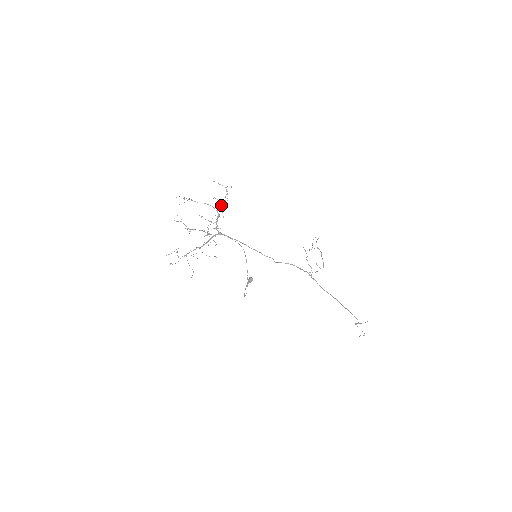
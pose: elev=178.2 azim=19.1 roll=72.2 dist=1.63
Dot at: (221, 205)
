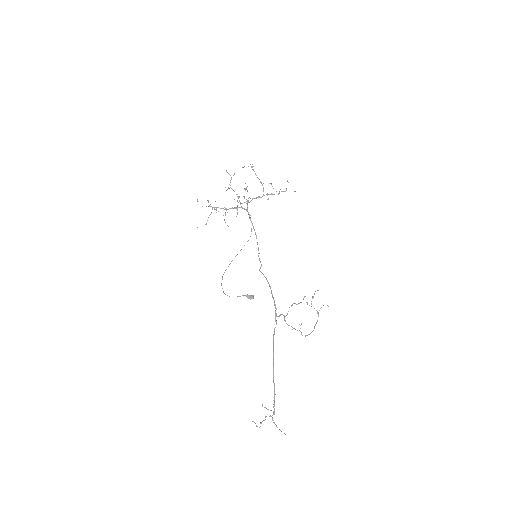
Dot at: (272, 194)
